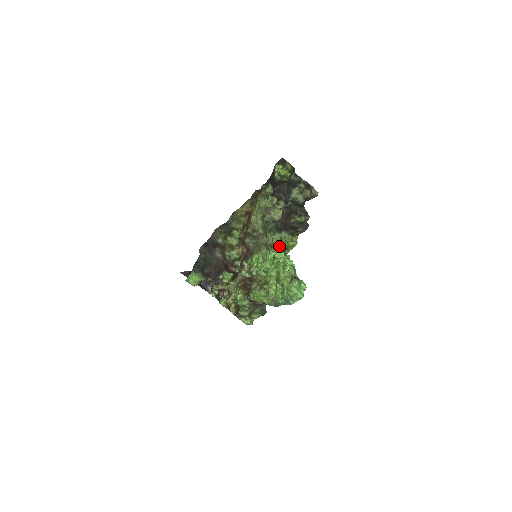
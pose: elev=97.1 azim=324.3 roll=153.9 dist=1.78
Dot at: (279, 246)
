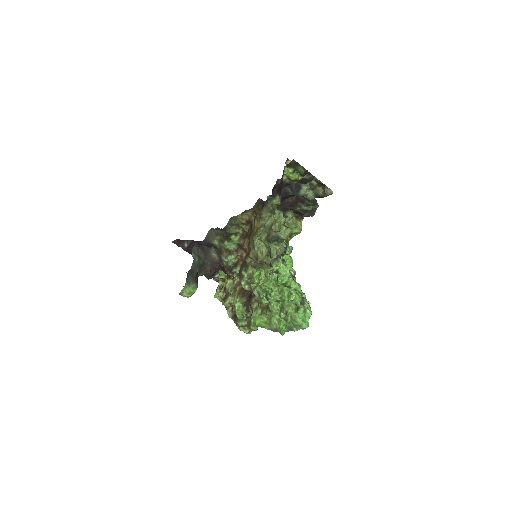
Dot at: occluded
